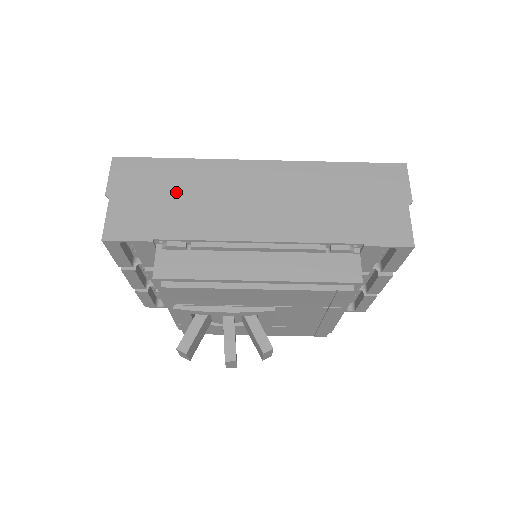
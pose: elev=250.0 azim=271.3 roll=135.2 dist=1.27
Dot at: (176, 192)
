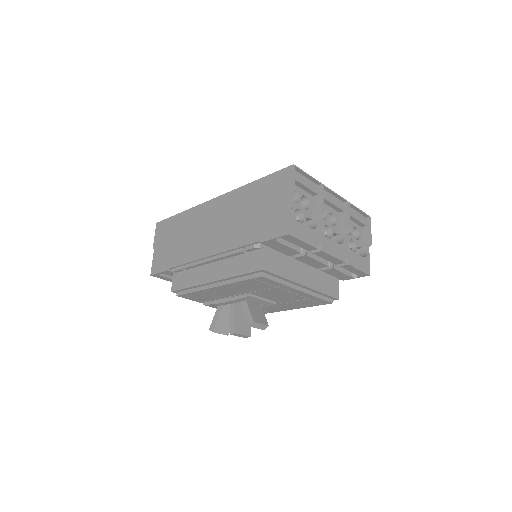
Dot at: (178, 236)
